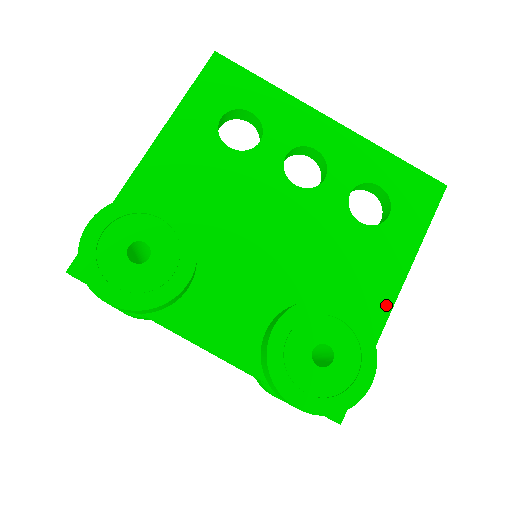
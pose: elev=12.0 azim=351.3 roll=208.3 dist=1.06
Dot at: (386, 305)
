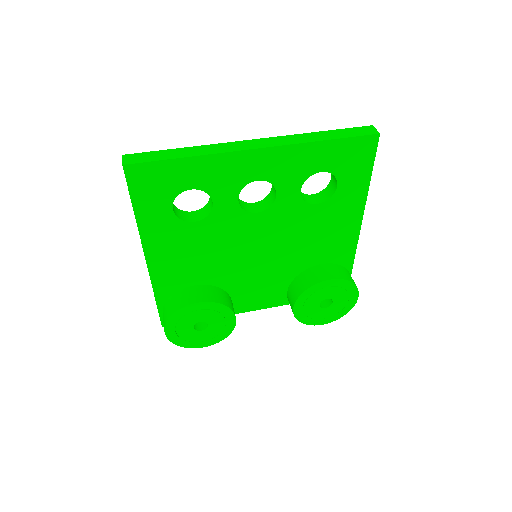
Dot at: (354, 235)
